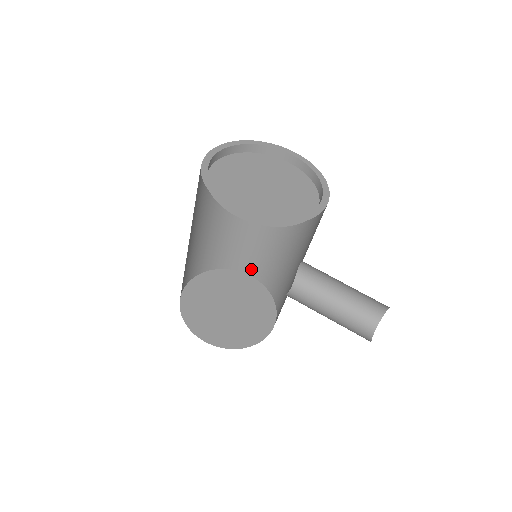
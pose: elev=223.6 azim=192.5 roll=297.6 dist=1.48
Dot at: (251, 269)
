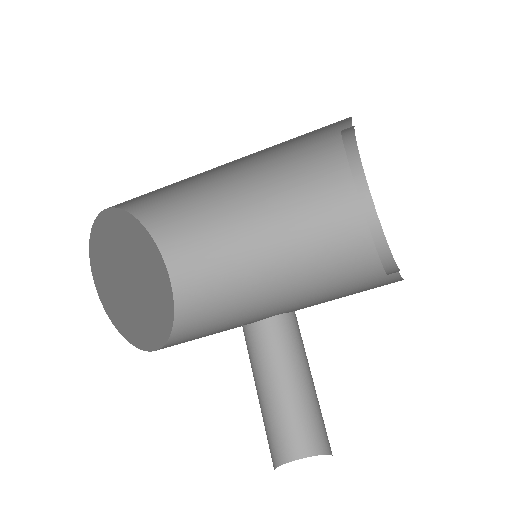
Dot at: (183, 282)
